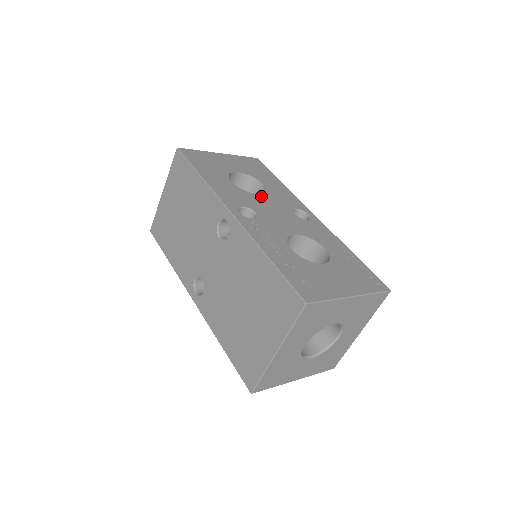
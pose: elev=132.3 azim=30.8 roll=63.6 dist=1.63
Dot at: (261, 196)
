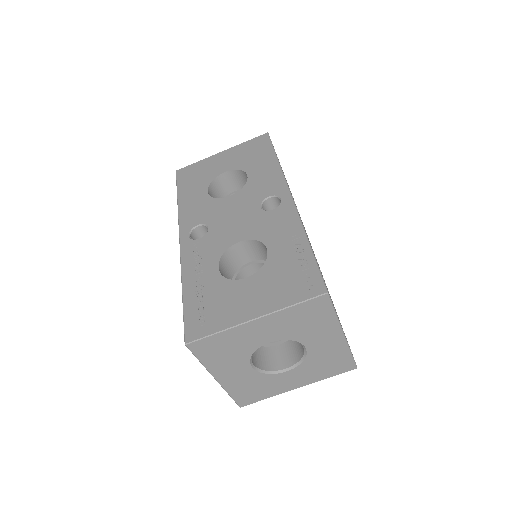
Dot at: (232, 197)
